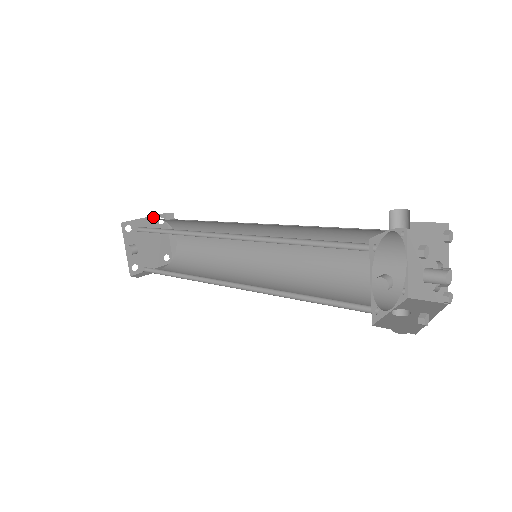
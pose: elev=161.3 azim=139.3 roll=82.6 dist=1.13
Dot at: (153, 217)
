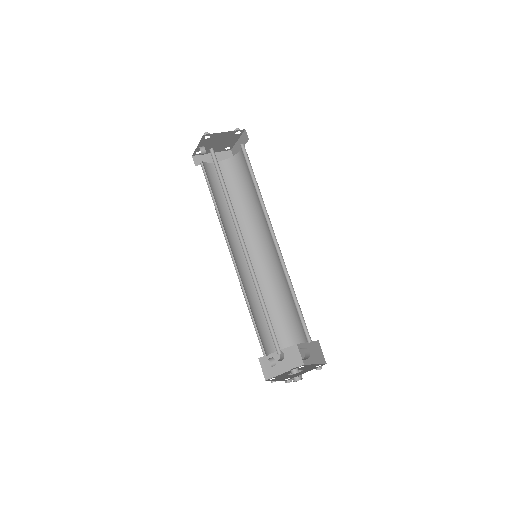
Dot at: (233, 131)
